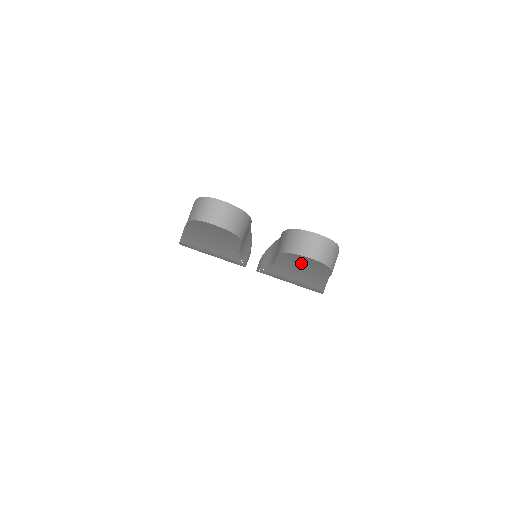
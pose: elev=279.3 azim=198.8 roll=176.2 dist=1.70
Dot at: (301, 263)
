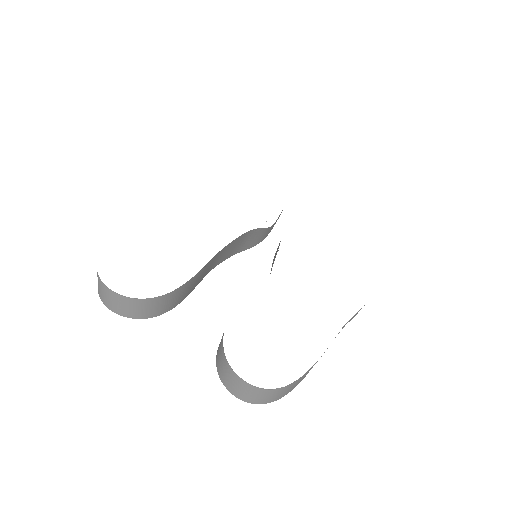
Dot at: occluded
